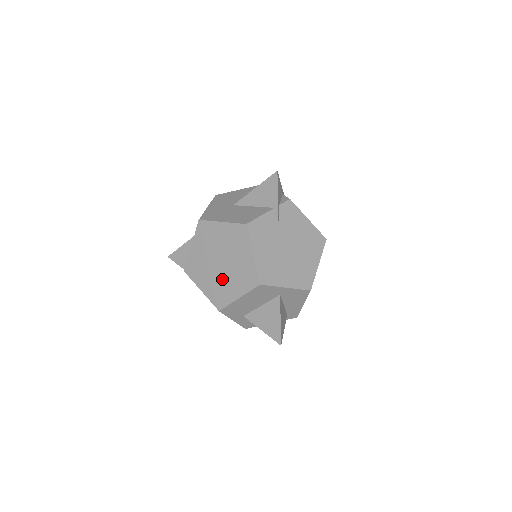
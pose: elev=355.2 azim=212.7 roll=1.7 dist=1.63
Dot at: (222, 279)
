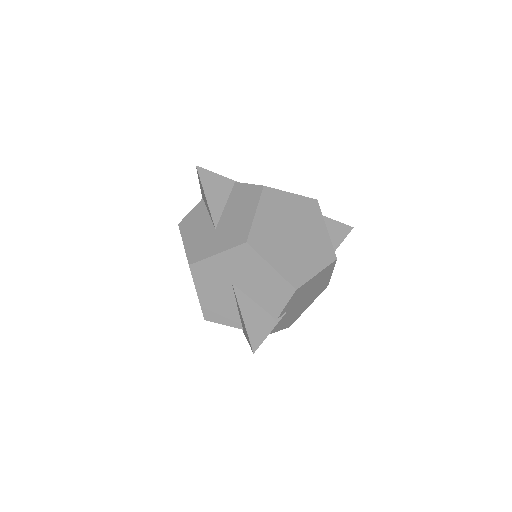
Dot at: occluded
